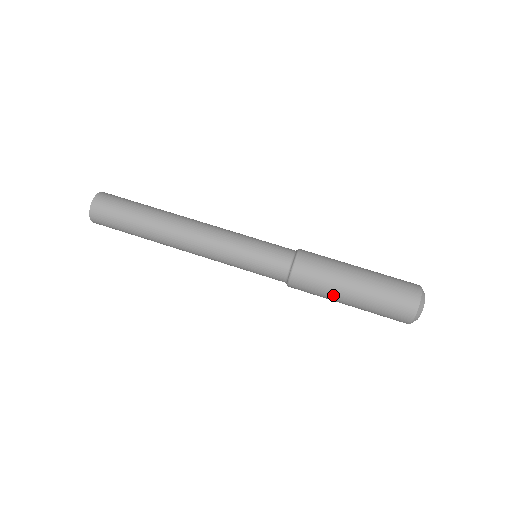
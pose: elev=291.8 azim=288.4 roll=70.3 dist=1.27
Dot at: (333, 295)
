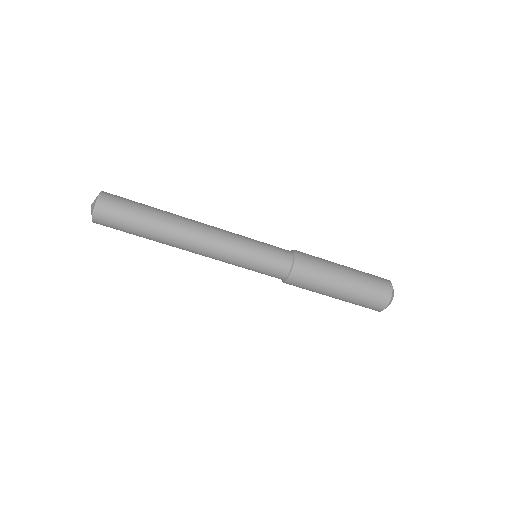
Dot at: (319, 293)
